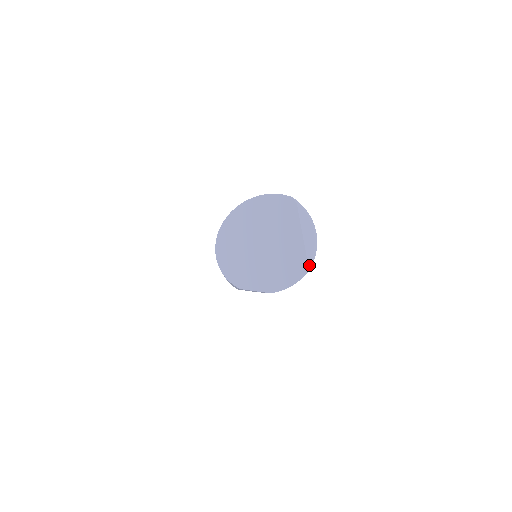
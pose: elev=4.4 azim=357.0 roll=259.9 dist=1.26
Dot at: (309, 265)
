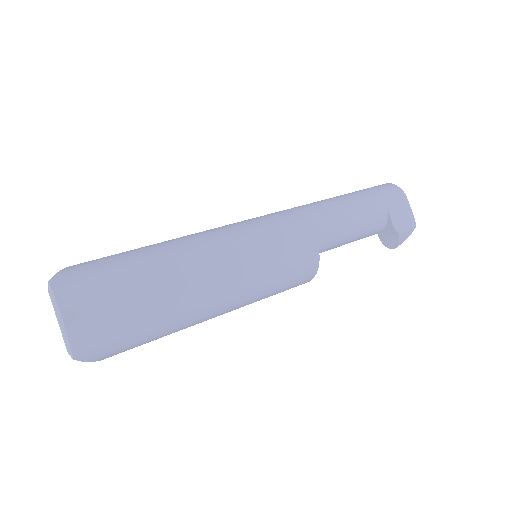
Dot at: (68, 352)
